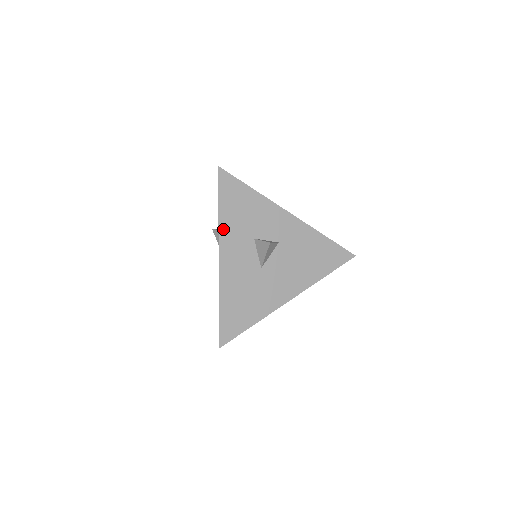
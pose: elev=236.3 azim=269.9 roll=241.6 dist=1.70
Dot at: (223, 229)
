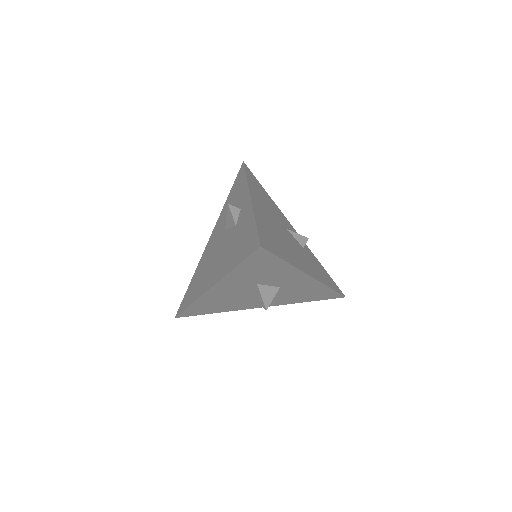
Dot at: (229, 277)
